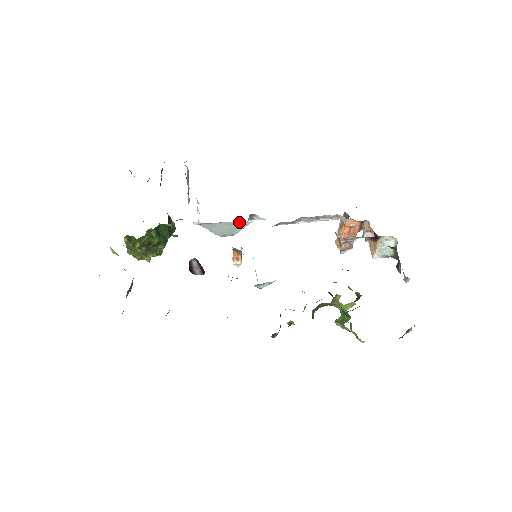
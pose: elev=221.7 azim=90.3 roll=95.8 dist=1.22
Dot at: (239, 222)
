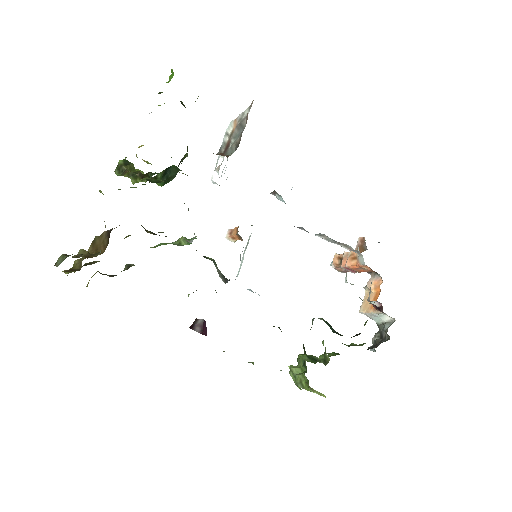
Dot at: occluded
